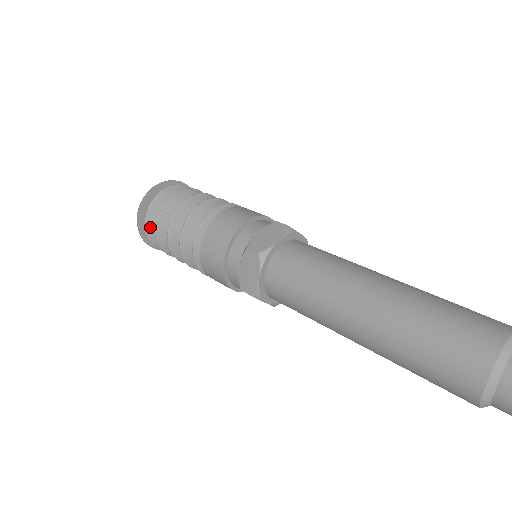
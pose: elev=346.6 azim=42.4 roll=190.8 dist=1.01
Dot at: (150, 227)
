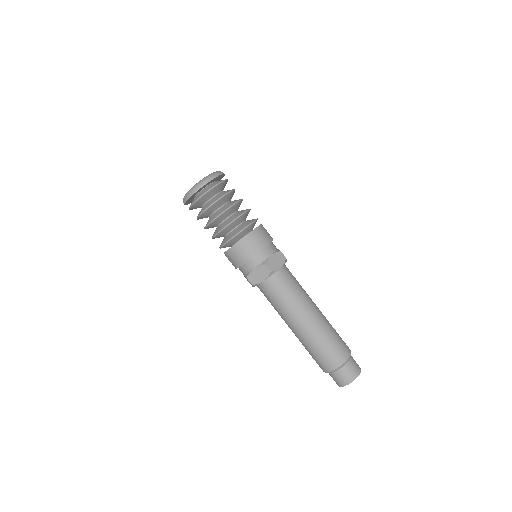
Dot at: (198, 202)
